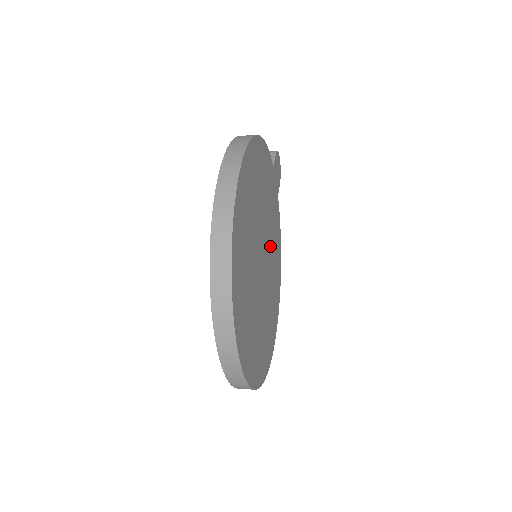
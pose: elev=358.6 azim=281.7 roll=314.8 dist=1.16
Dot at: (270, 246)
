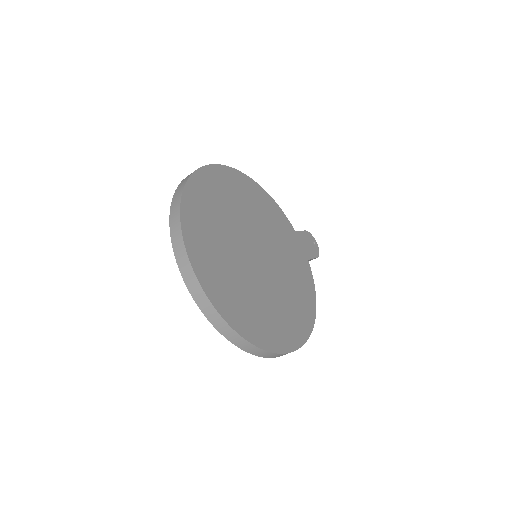
Dot at: (280, 265)
